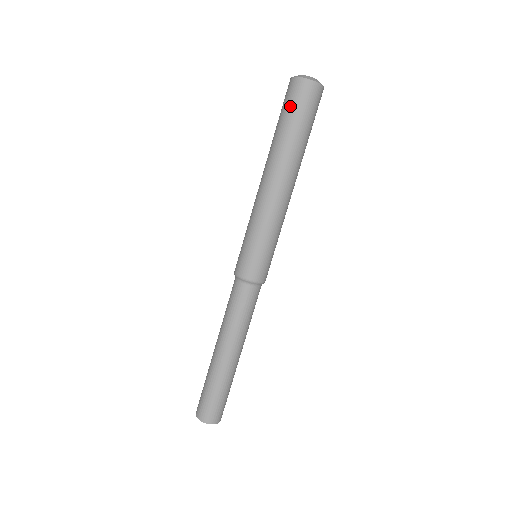
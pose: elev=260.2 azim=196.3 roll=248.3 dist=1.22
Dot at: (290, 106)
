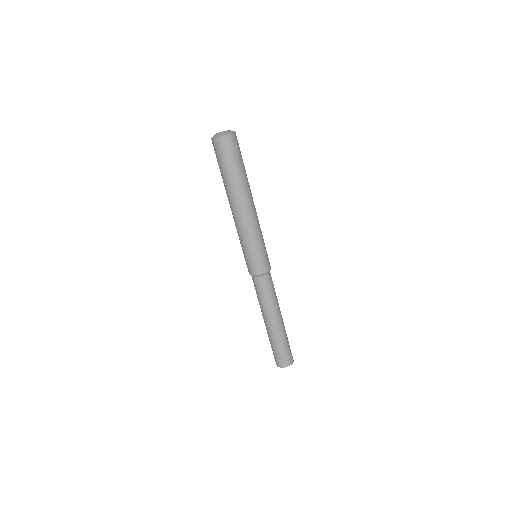
Dot at: (217, 159)
